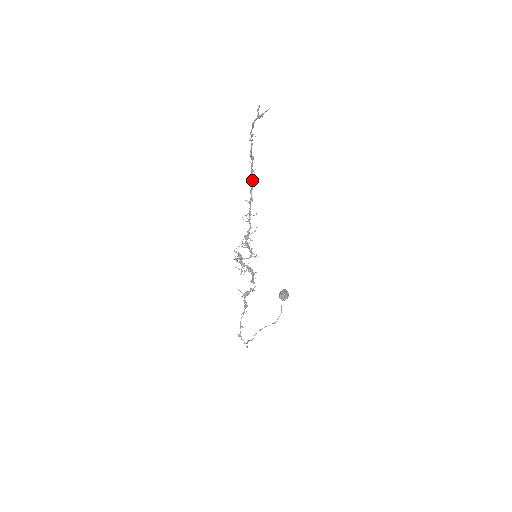
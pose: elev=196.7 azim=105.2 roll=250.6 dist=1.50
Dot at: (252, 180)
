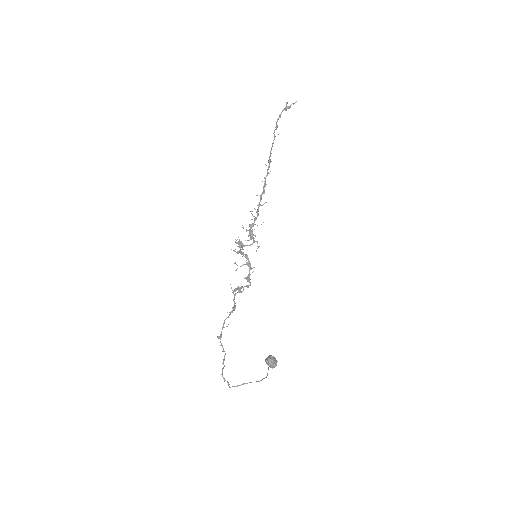
Dot at: occluded
